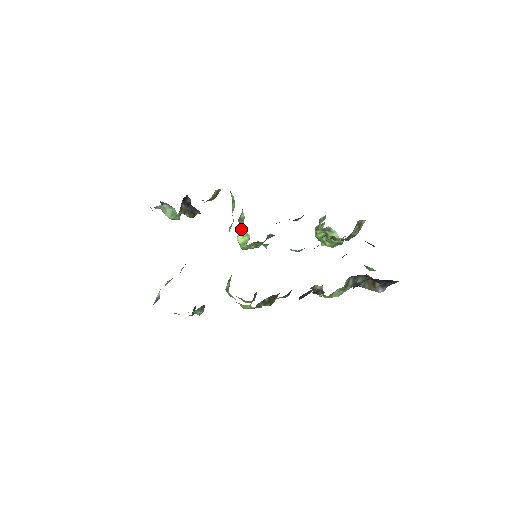
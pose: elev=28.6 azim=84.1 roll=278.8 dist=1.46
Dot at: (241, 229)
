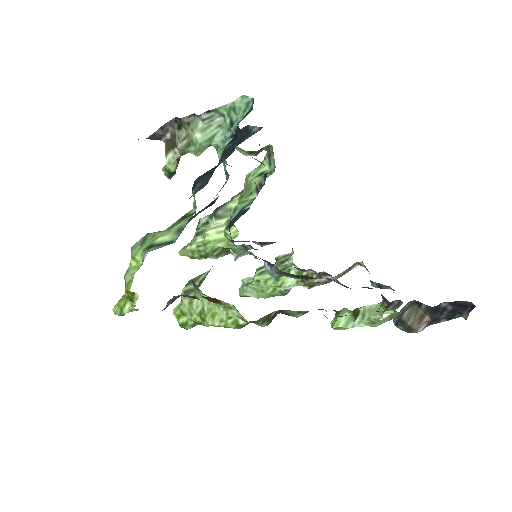
Dot at: (218, 222)
